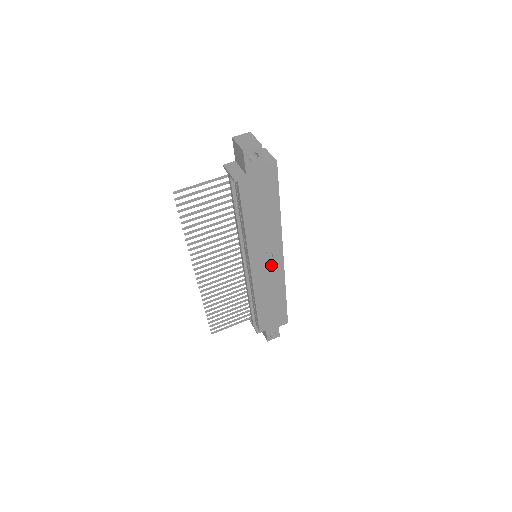
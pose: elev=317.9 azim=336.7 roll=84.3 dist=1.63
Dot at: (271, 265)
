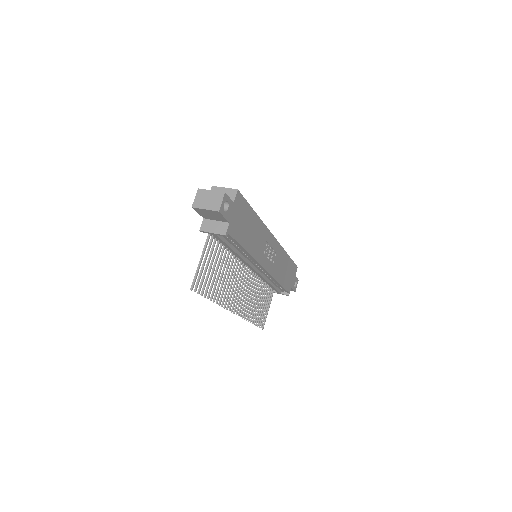
Dot at: (272, 251)
